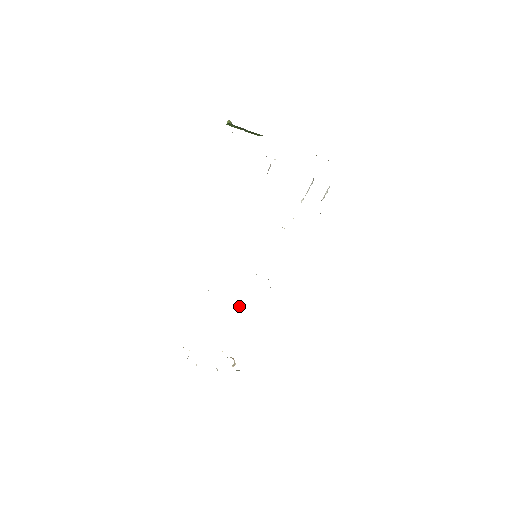
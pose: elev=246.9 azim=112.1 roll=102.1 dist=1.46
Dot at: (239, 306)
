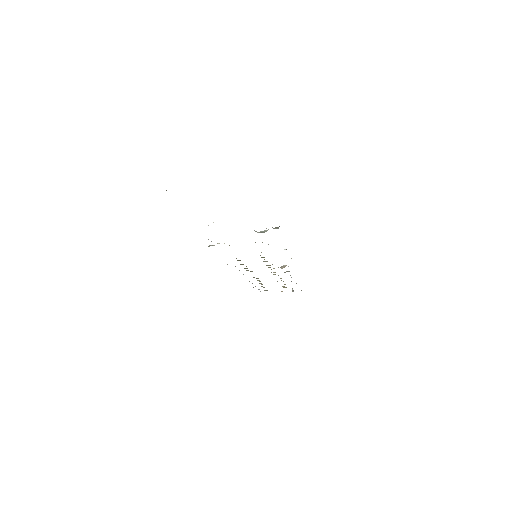
Dot at: occluded
